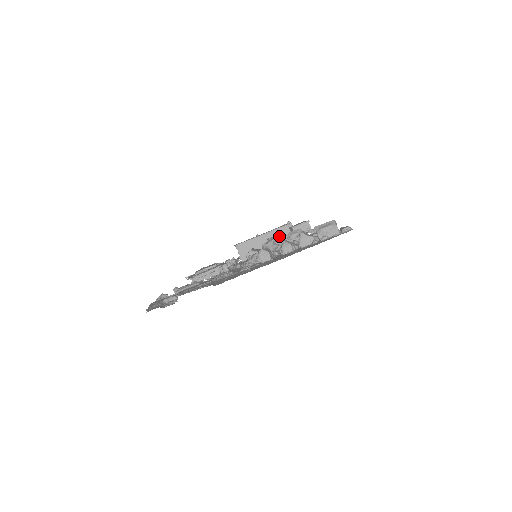
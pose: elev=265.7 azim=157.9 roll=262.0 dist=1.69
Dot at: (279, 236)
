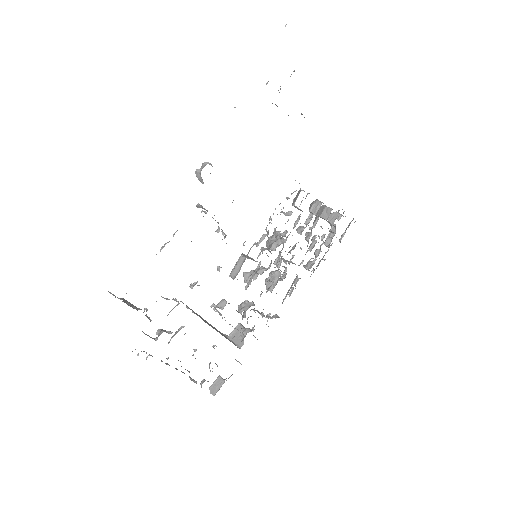
Dot at: (222, 334)
